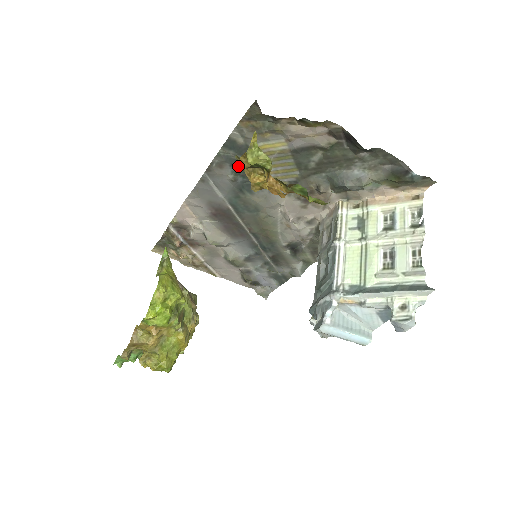
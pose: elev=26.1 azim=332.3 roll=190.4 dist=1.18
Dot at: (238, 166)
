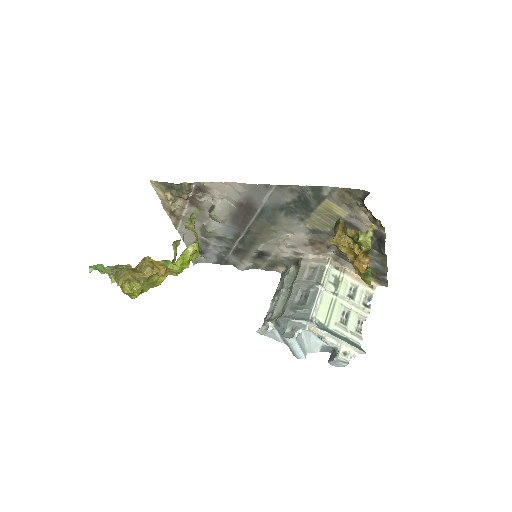
Dot at: (302, 200)
